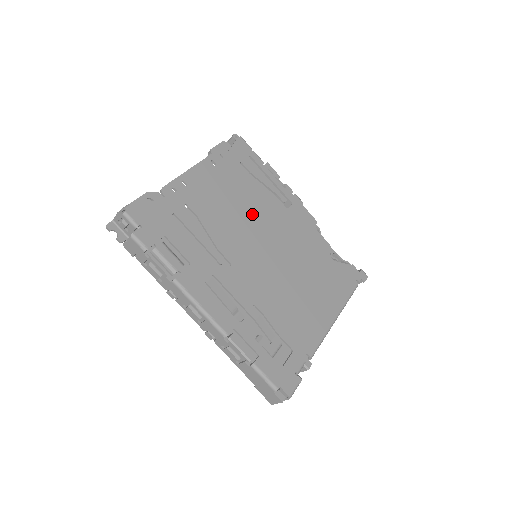
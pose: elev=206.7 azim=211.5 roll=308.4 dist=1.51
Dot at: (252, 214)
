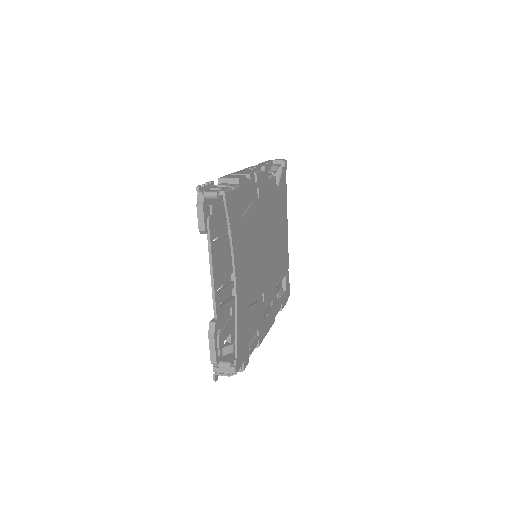
Dot at: (255, 244)
